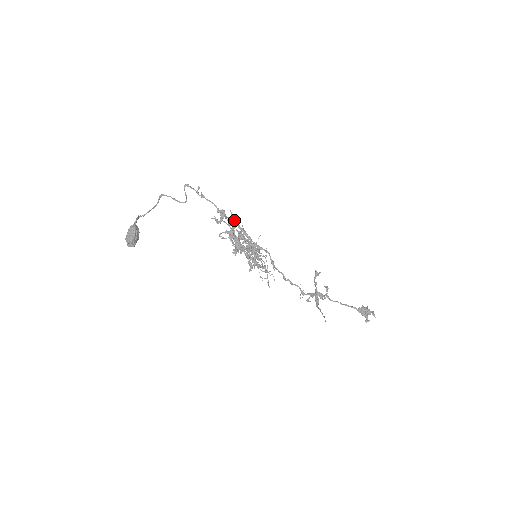
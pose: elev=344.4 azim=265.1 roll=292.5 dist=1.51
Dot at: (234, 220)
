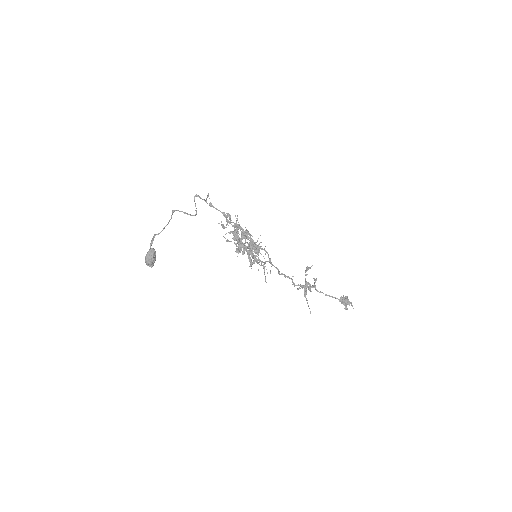
Dot at: occluded
